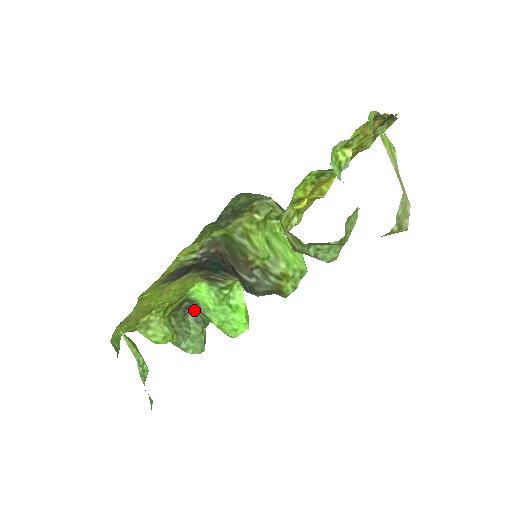
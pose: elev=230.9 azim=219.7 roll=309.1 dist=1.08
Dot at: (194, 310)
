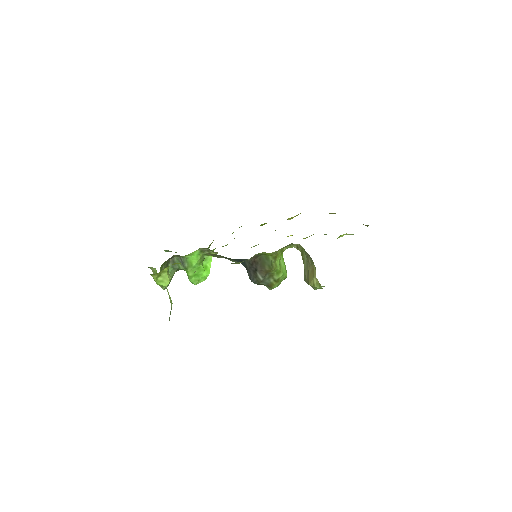
Dot at: (175, 260)
